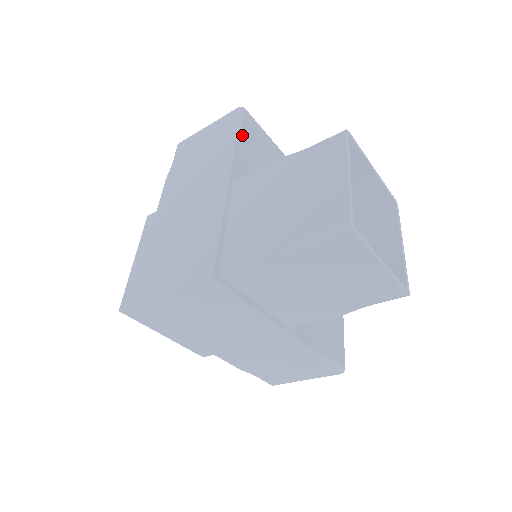
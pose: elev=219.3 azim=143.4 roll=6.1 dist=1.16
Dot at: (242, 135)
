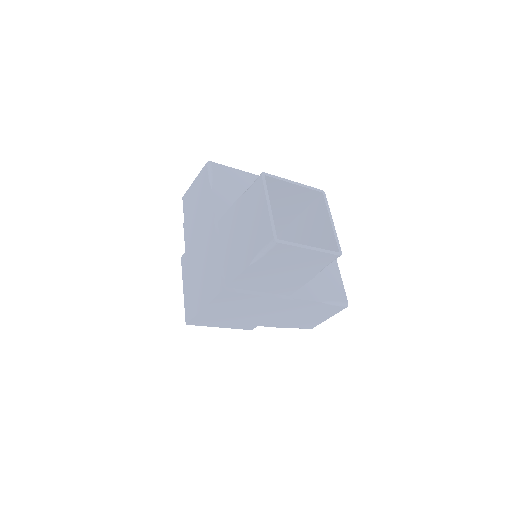
Dot at: (215, 183)
